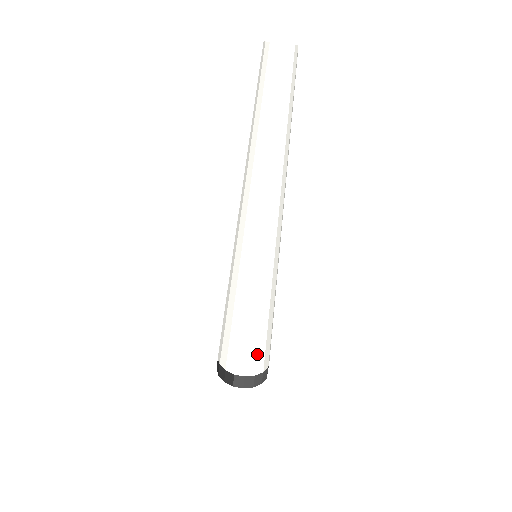
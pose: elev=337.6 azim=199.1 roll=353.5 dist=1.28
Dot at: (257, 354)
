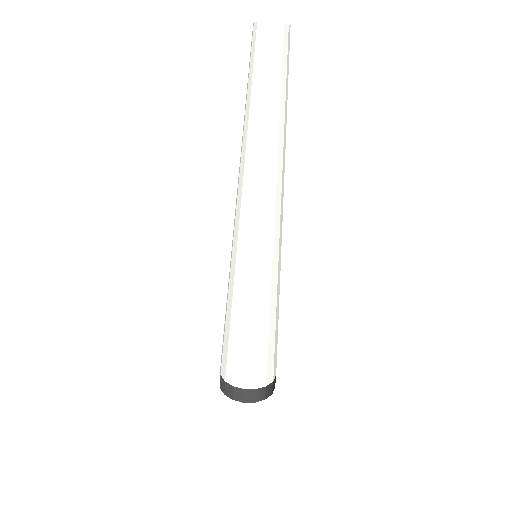
Dot at: (236, 362)
